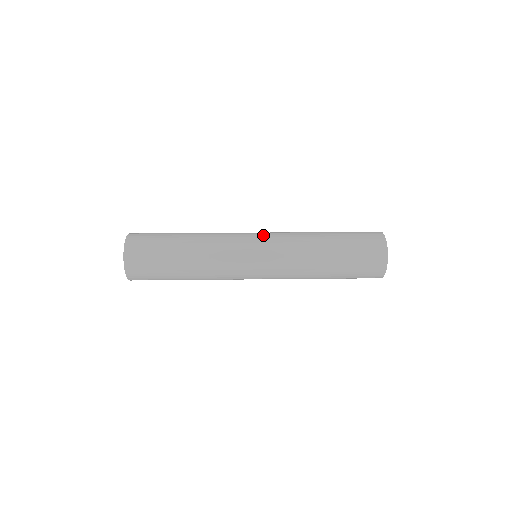
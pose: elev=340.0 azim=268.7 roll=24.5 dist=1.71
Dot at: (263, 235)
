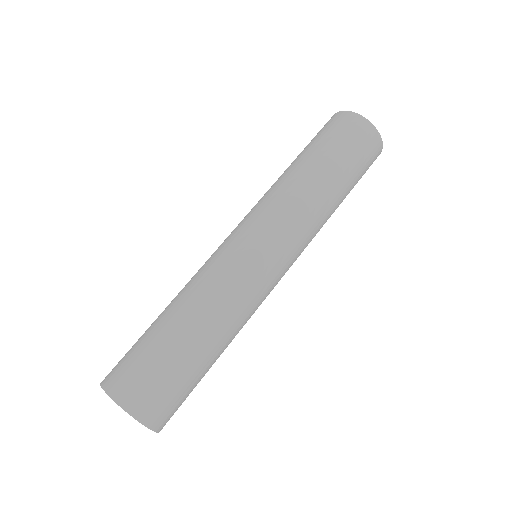
Dot at: (277, 248)
